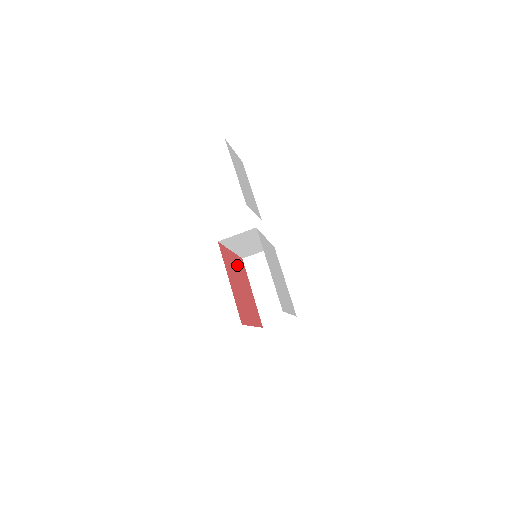
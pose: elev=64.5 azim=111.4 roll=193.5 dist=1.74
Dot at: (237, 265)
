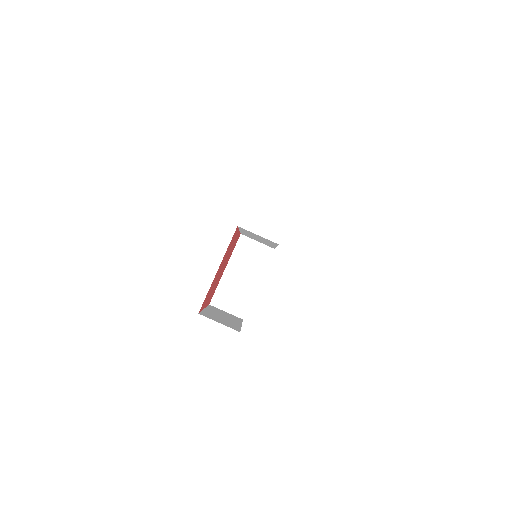
Dot at: (233, 244)
